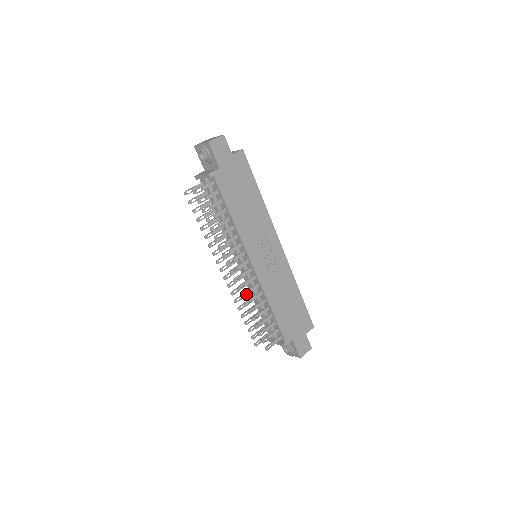
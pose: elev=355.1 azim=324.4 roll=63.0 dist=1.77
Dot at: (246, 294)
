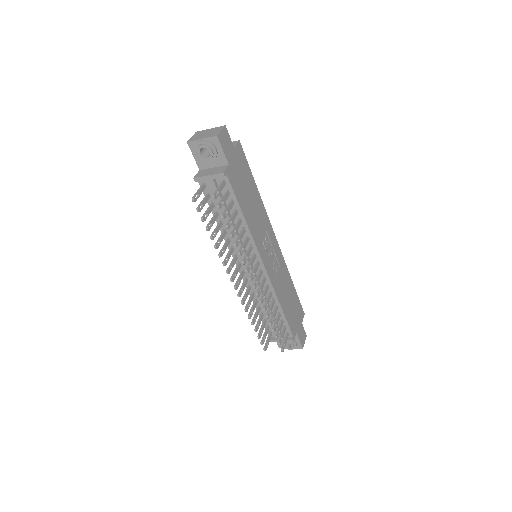
Dot at: (262, 299)
